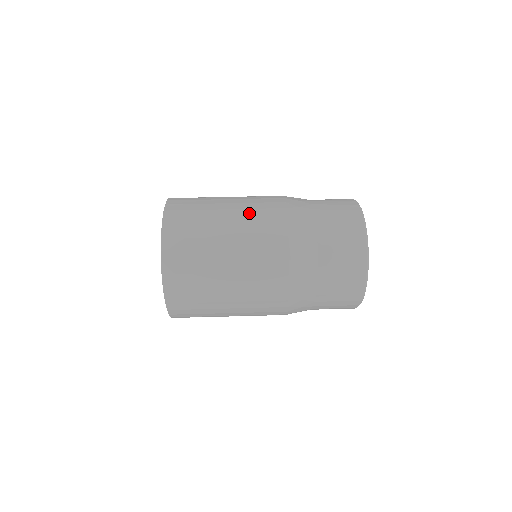
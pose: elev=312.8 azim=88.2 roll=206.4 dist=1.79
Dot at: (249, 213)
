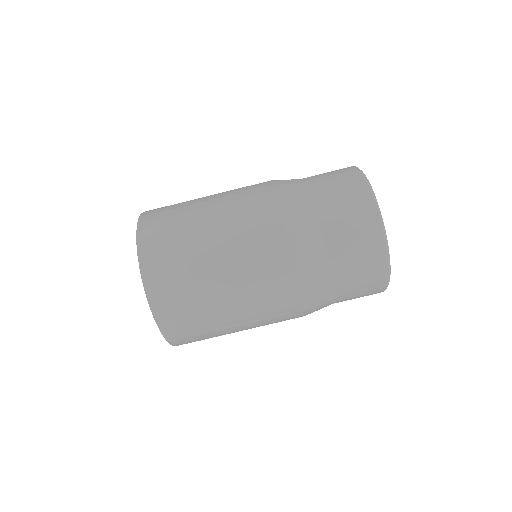
Dot at: (235, 214)
